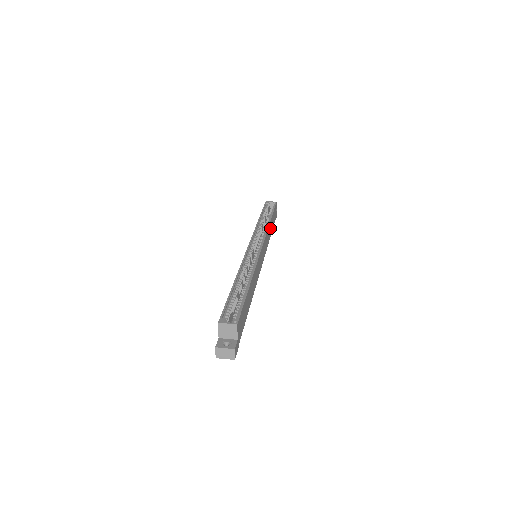
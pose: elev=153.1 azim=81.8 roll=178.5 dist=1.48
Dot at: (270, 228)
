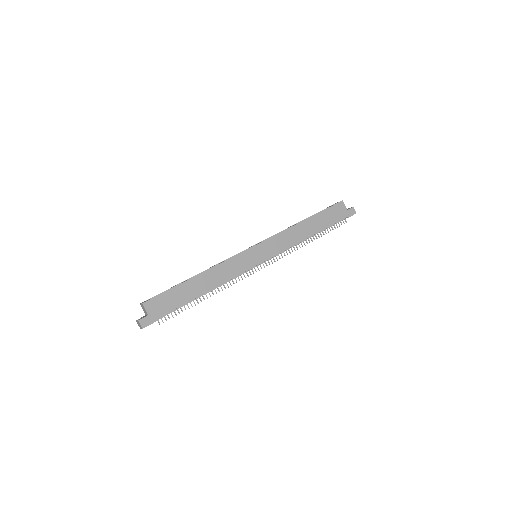
Dot at: (305, 228)
